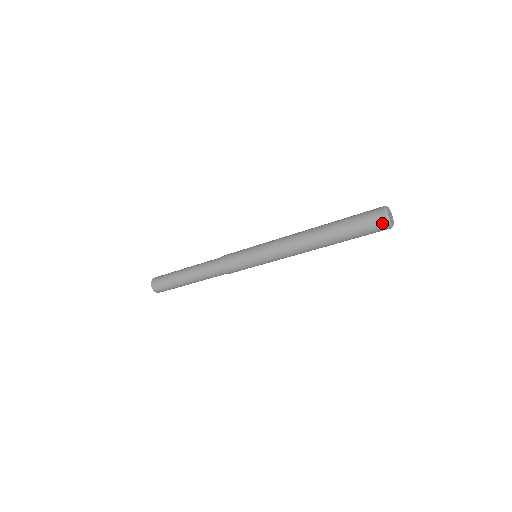
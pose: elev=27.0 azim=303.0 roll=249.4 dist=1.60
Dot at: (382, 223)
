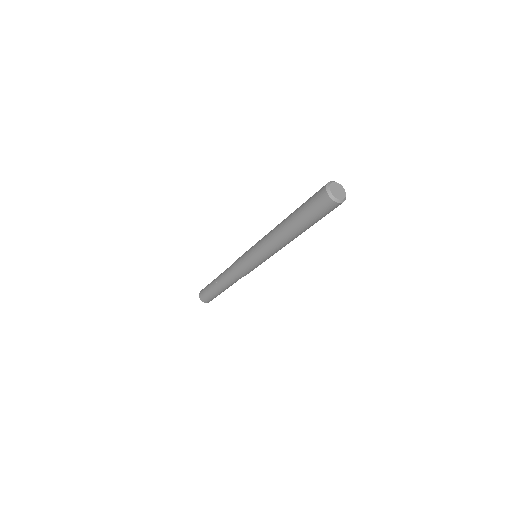
Dot at: (336, 206)
